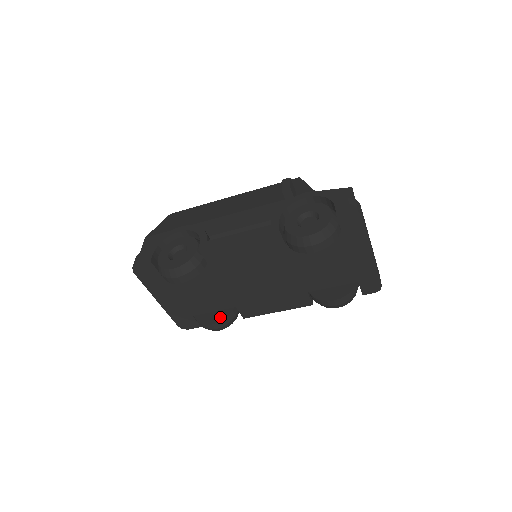
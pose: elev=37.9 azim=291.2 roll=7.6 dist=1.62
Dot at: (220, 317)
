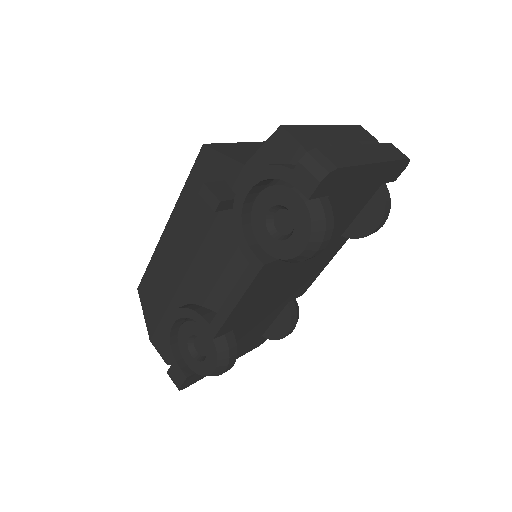
Dot at: (286, 323)
